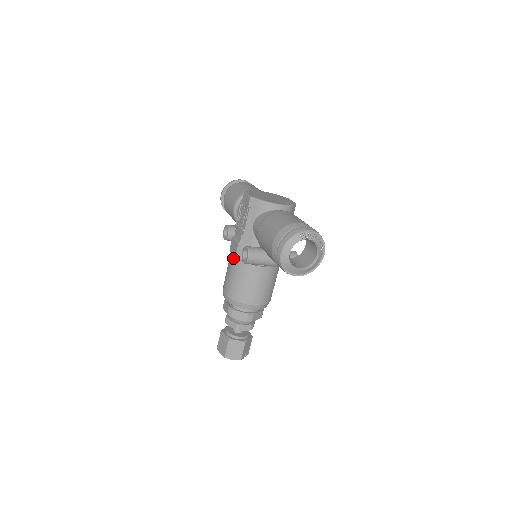
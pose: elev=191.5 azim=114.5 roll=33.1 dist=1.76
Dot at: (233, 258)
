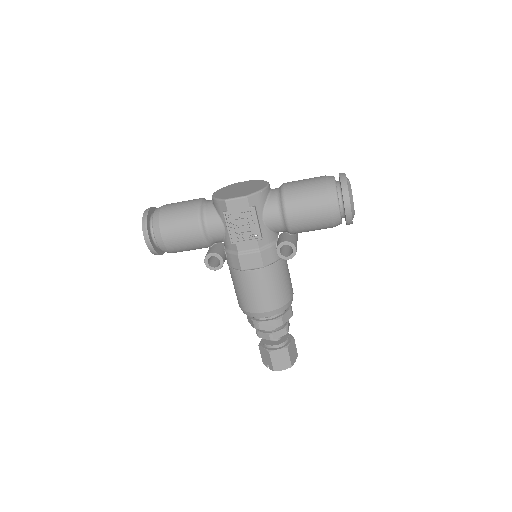
Dot at: (258, 271)
